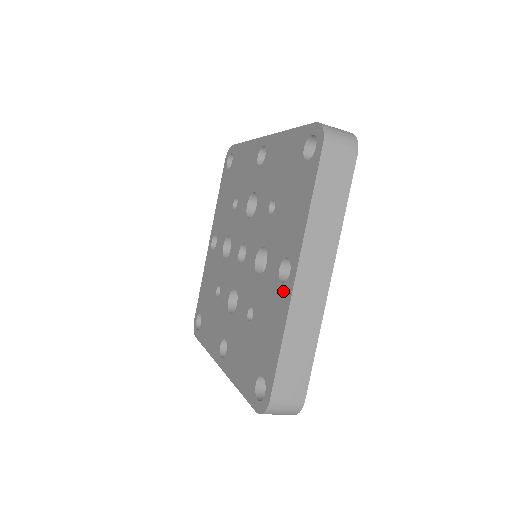
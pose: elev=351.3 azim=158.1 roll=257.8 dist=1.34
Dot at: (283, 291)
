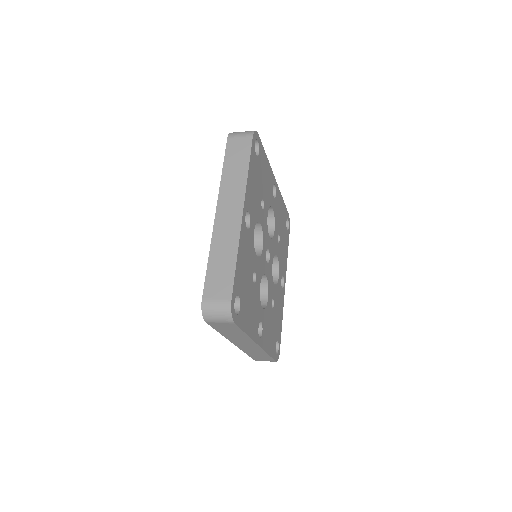
Dot at: occluded
